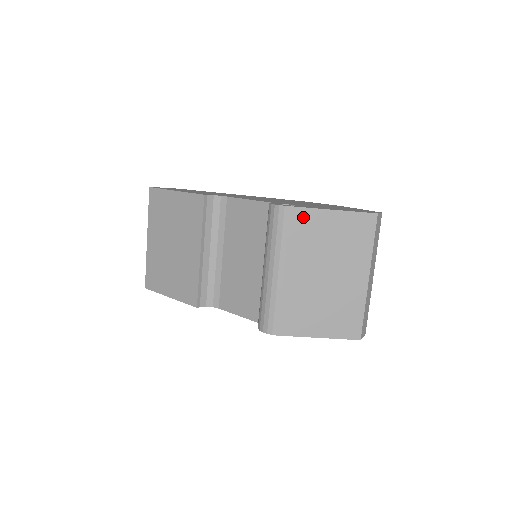
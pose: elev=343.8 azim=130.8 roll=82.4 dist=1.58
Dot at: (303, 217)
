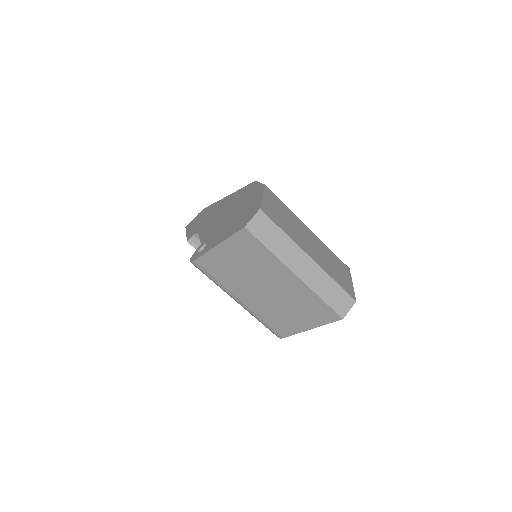
Dot at: (208, 262)
